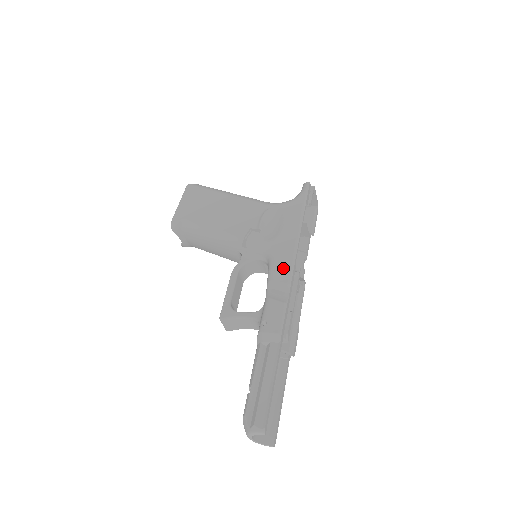
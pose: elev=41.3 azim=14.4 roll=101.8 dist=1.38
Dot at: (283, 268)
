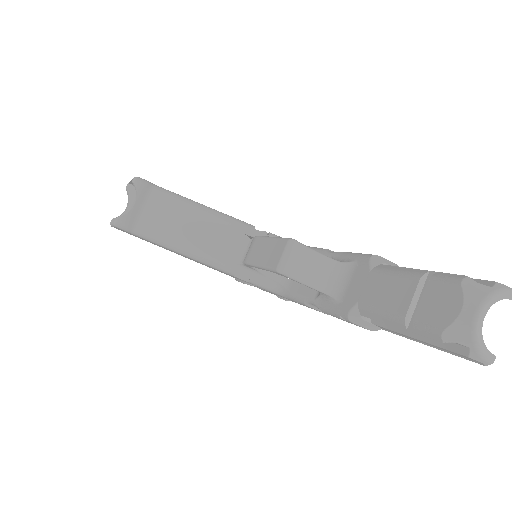
Dot at: occluded
